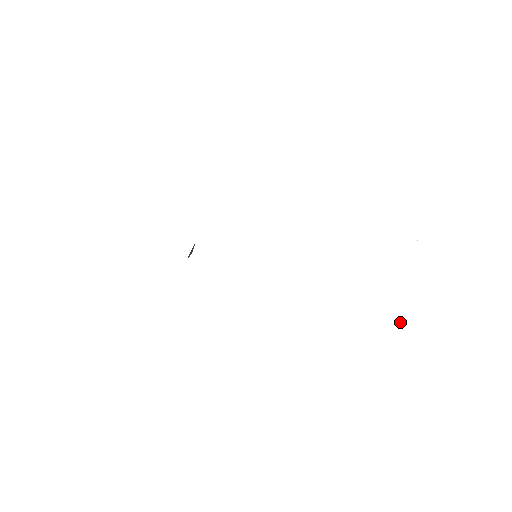
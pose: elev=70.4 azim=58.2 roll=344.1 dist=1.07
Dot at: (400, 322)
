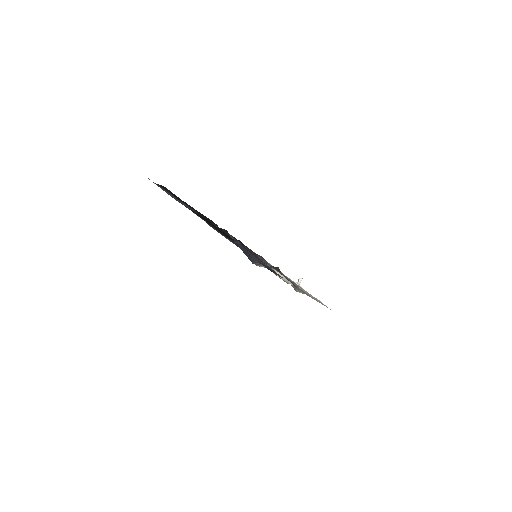
Dot at: occluded
